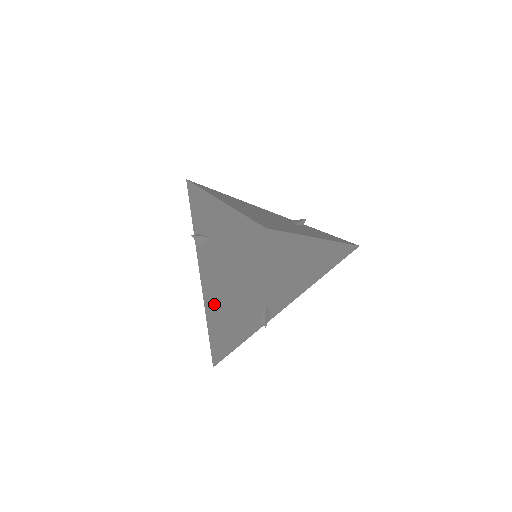
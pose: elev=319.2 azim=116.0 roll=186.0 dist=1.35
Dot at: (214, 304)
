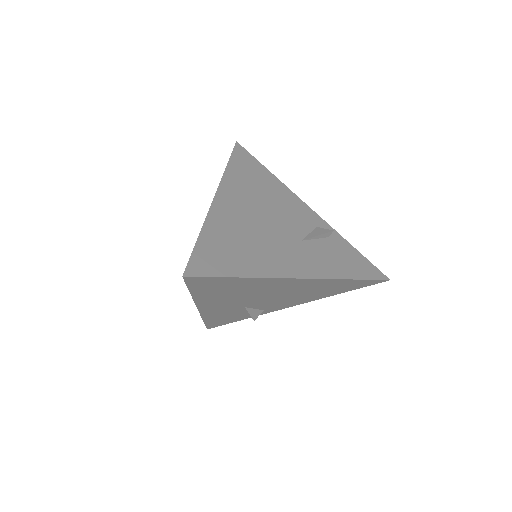
Dot at: occluded
